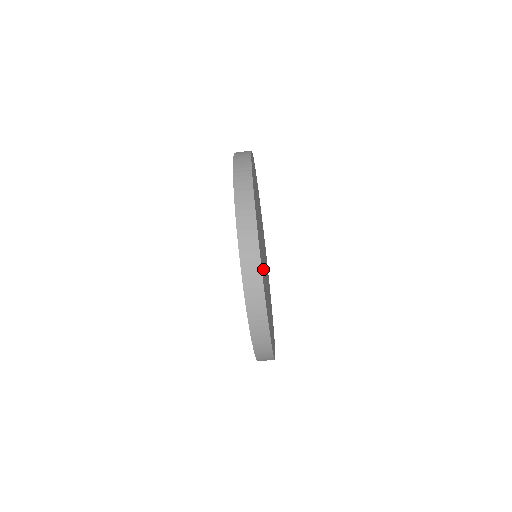
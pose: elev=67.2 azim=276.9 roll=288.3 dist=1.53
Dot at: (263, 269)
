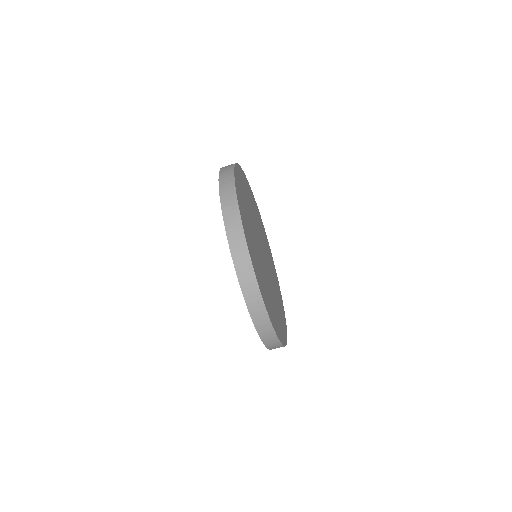
Dot at: (263, 283)
